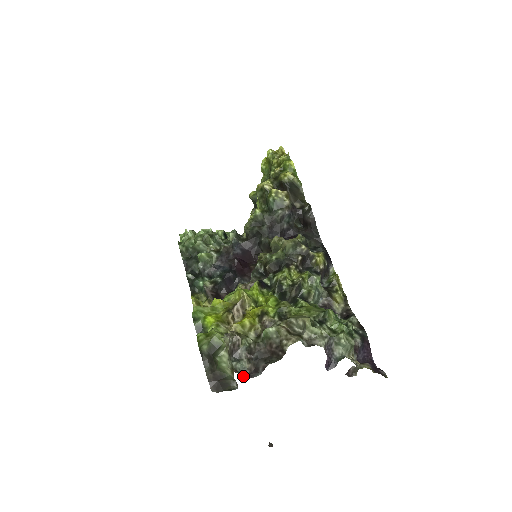
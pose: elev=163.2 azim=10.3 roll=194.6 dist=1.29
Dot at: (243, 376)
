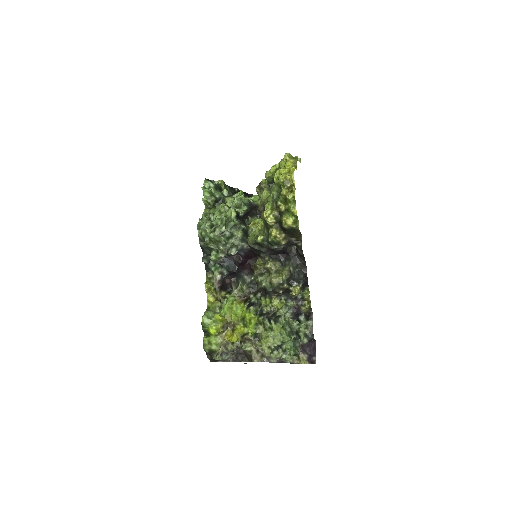
Dot at: (228, 361)
